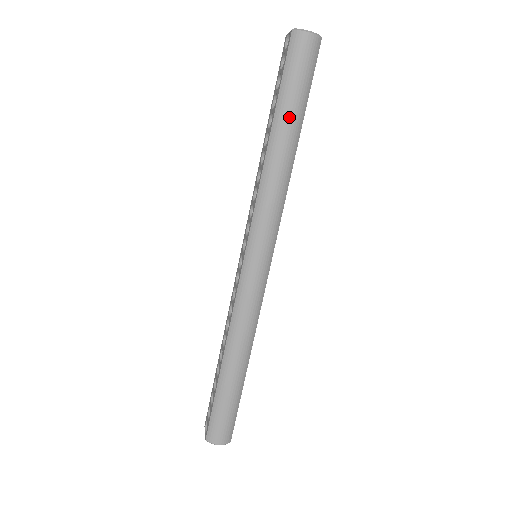
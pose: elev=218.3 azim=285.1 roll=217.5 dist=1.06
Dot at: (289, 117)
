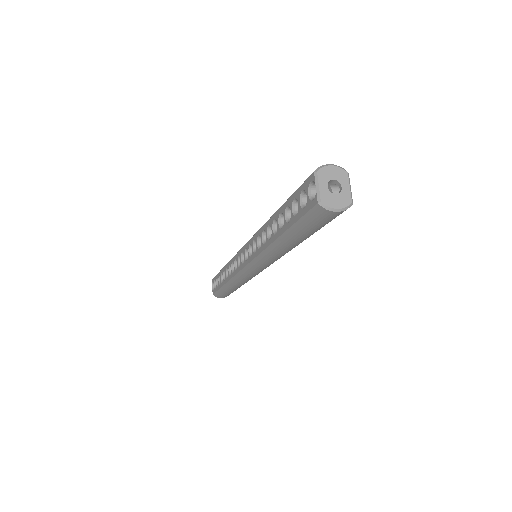
Dot at: (299, 239)
